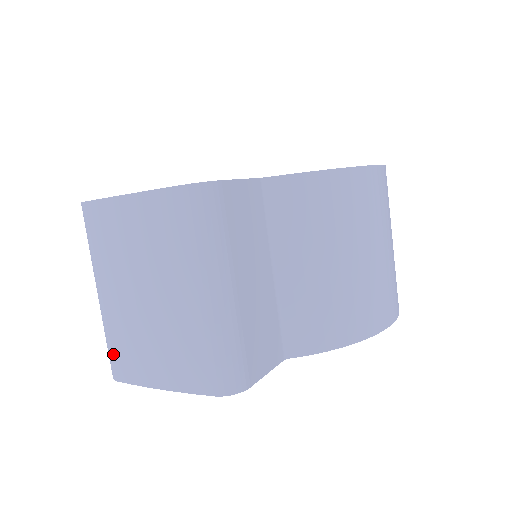
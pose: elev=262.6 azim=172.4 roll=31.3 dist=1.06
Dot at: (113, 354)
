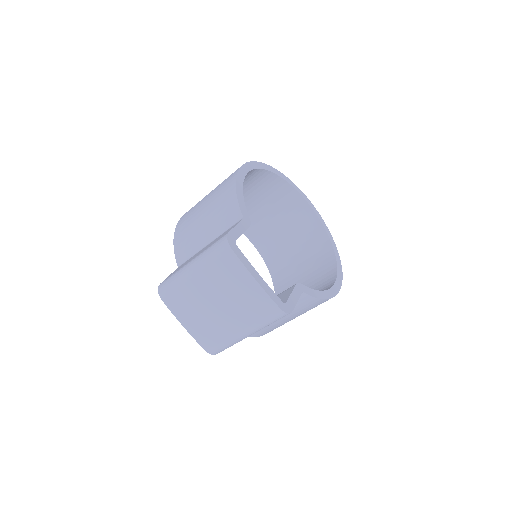
Dot at: (172, 293)
